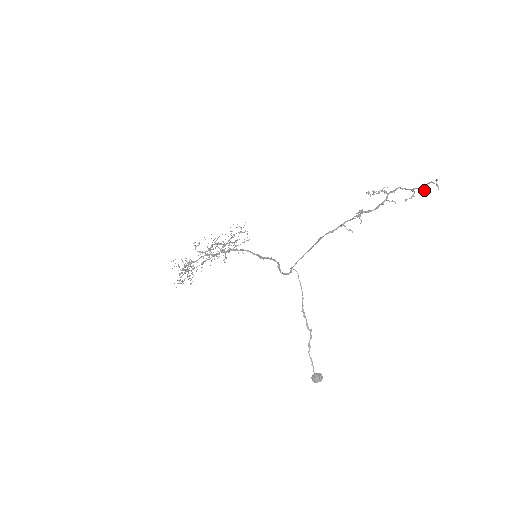
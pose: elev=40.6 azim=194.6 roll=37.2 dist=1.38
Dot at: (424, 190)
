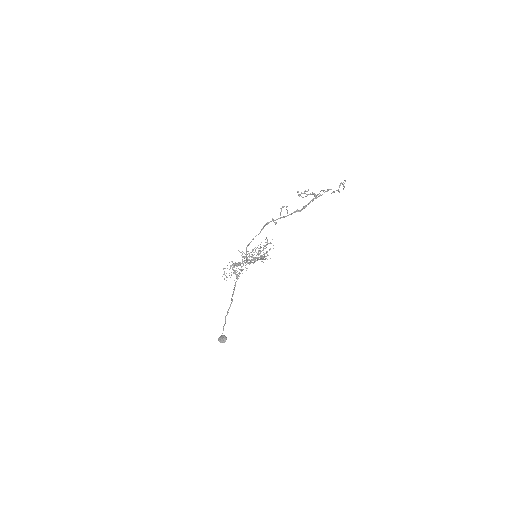
Dot at: occluded
